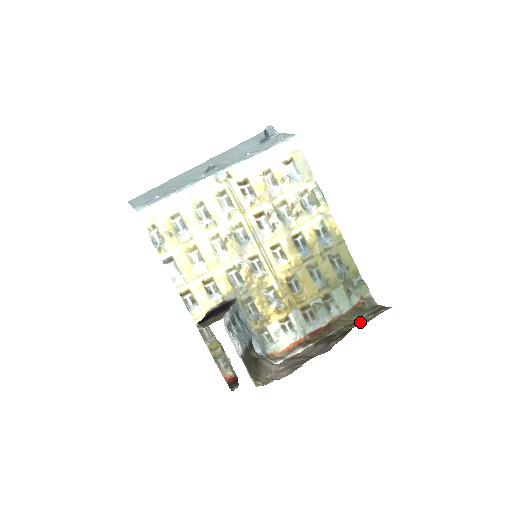
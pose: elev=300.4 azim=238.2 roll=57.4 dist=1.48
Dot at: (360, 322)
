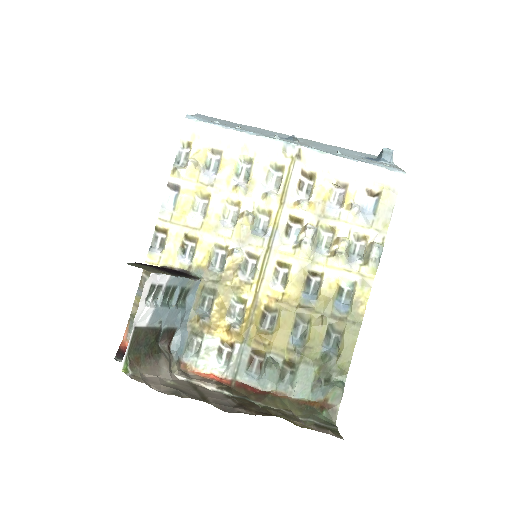
Dot at: (294, 420)
